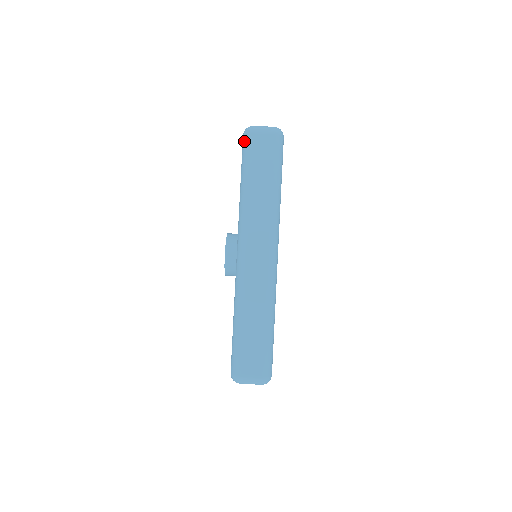
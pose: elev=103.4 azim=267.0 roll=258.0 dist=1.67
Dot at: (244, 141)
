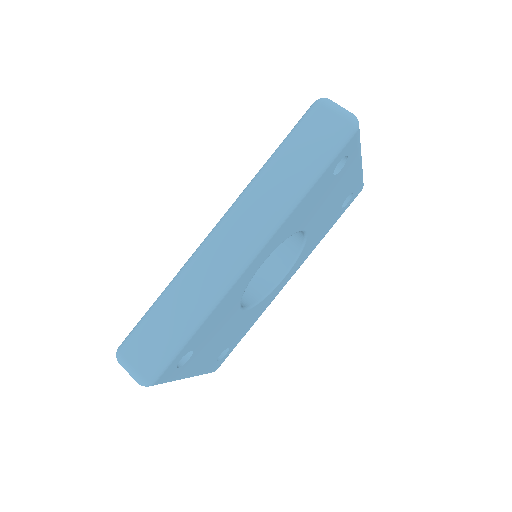
Dot at: (308, 110)
